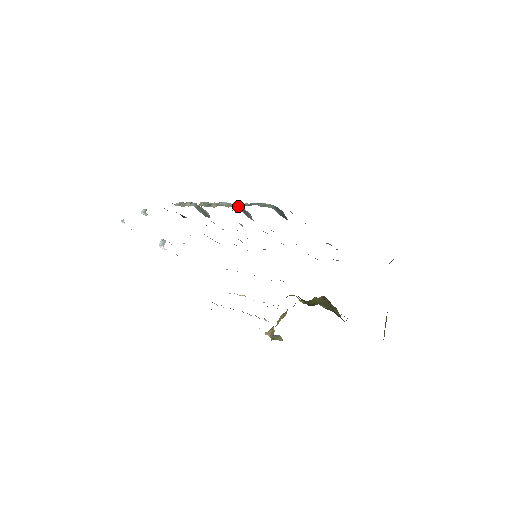
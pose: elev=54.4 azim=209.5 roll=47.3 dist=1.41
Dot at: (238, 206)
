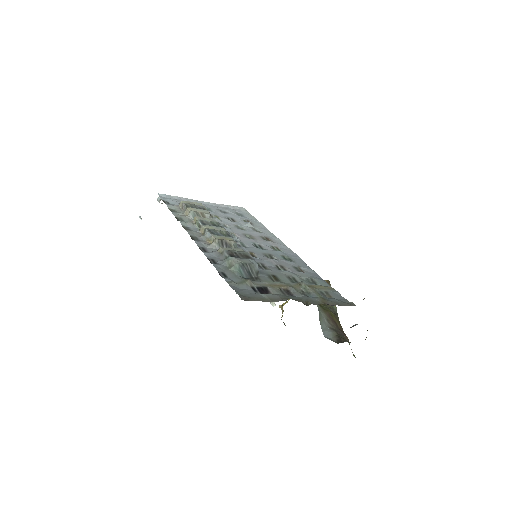
Dot at: (218, 244)
